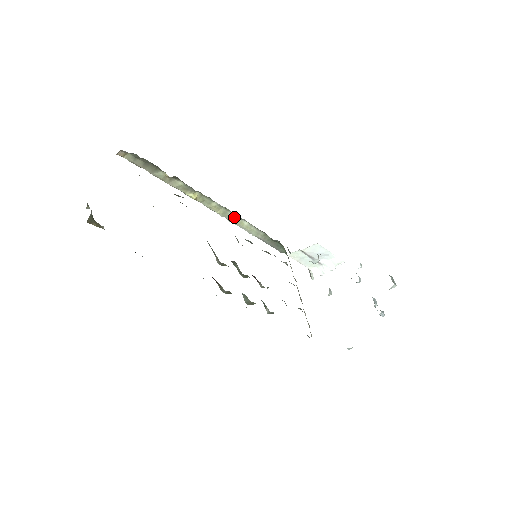
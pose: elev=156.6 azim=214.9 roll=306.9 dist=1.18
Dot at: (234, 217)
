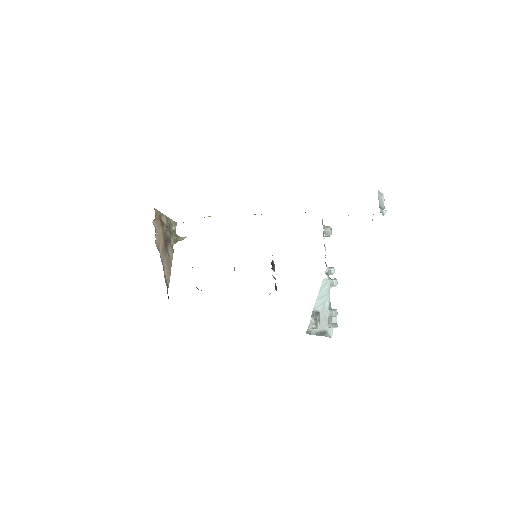
Dot at: occluded
